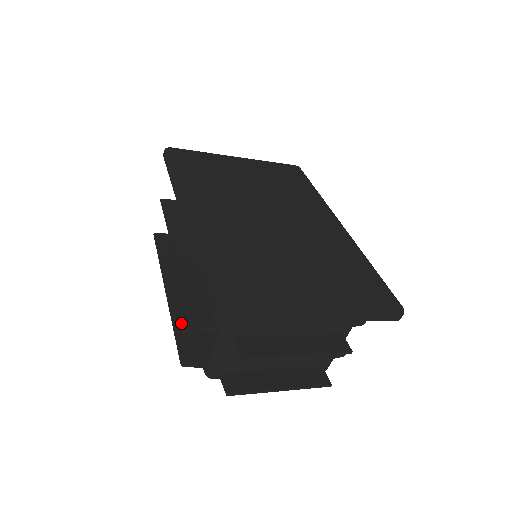
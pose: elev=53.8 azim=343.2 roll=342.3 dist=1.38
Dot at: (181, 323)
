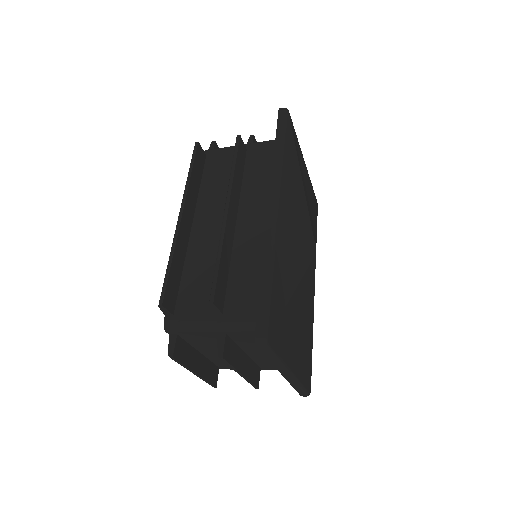
Dot at: (177, 262)
